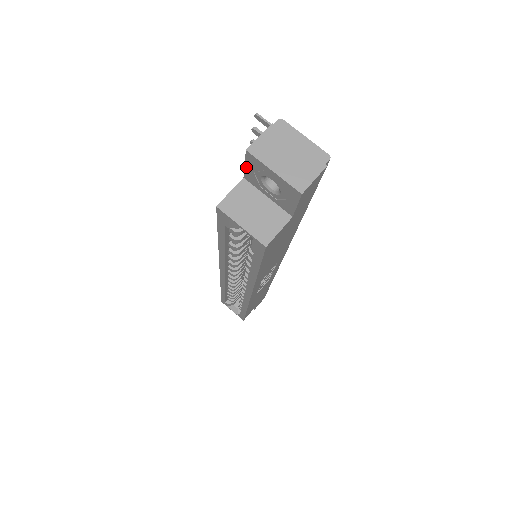
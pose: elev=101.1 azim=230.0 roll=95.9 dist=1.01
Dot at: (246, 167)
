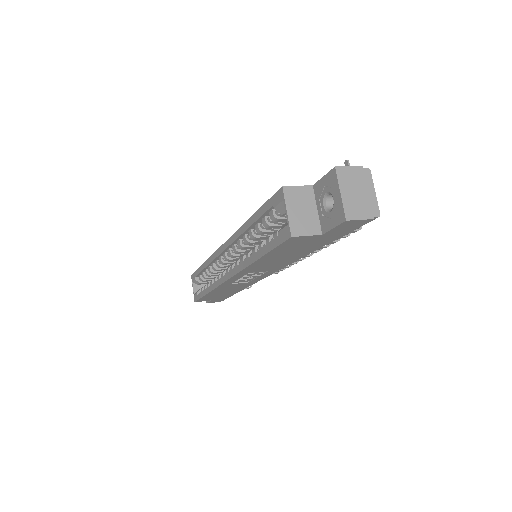
Dot at: (323, 179)
